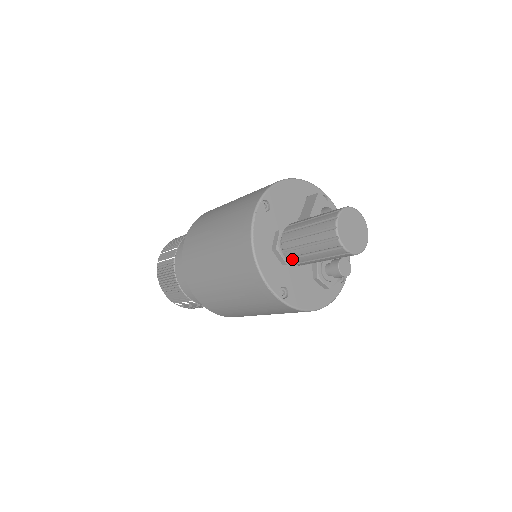
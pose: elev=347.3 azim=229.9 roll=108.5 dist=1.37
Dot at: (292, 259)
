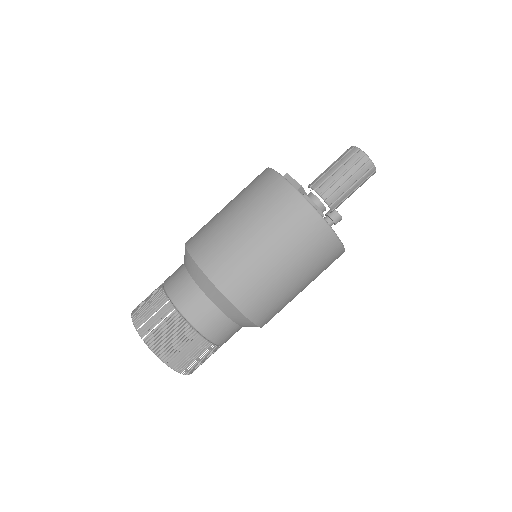
Dot at: (334, 204)
